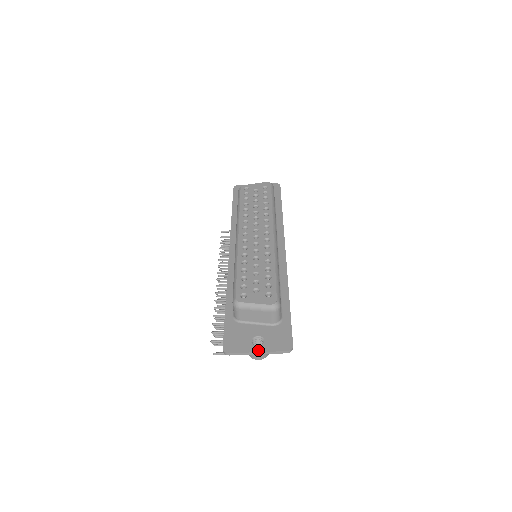
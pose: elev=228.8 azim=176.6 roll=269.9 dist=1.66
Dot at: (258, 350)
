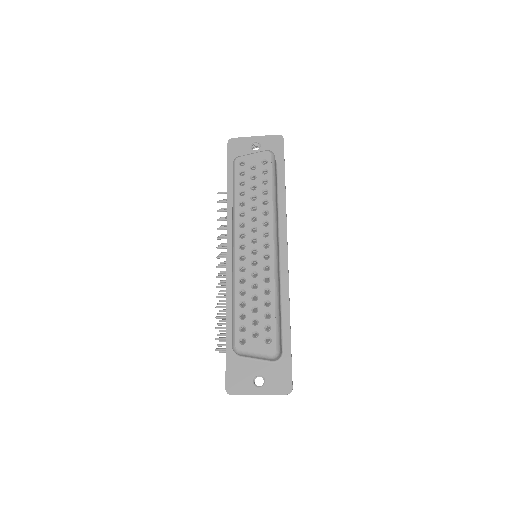
Dot at: (259, 393)
